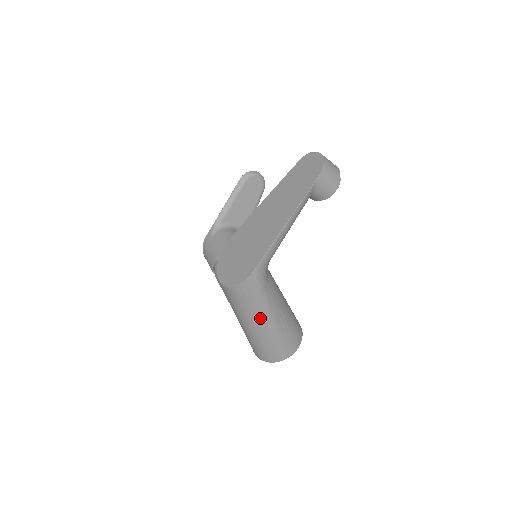
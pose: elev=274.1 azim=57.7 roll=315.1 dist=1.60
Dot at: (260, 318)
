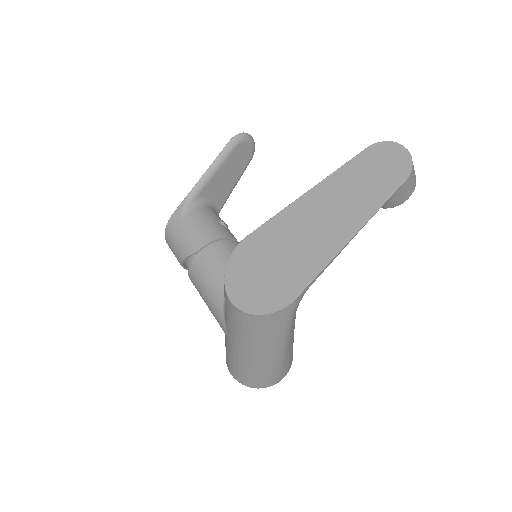
Dot at: (272, 348)
